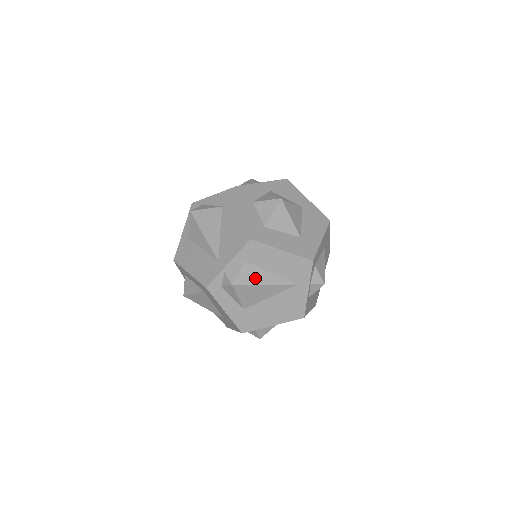
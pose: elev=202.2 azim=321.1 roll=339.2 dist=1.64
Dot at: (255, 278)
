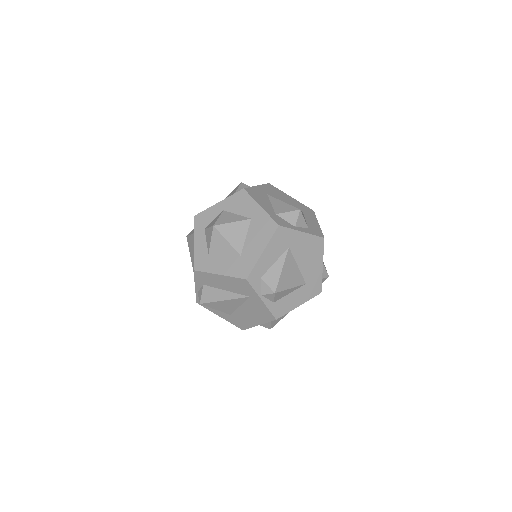
Dot at: (215, 296)
